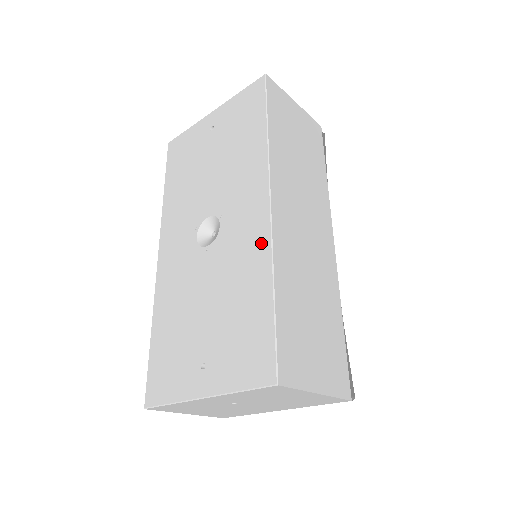
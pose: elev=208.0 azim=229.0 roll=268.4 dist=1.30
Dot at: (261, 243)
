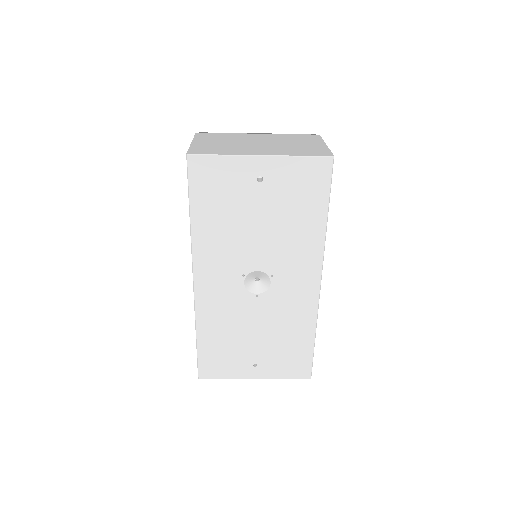
Dot at: (310, 309)
